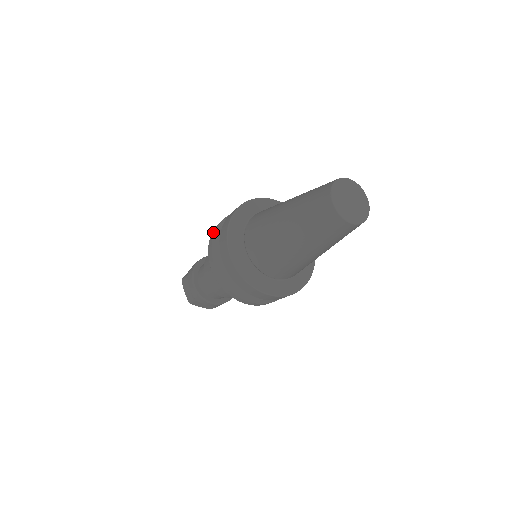
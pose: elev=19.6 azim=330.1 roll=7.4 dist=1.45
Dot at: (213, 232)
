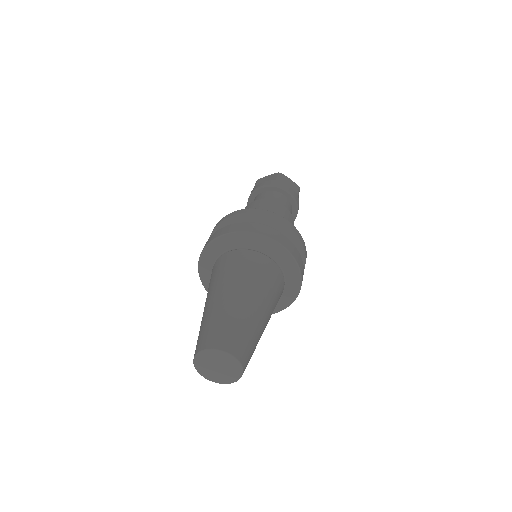
Dot at: occluded
